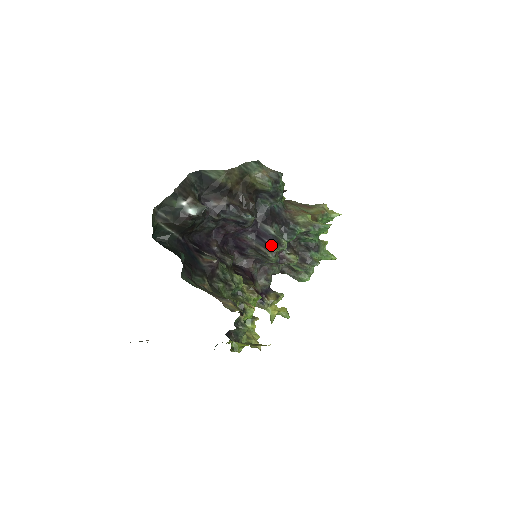
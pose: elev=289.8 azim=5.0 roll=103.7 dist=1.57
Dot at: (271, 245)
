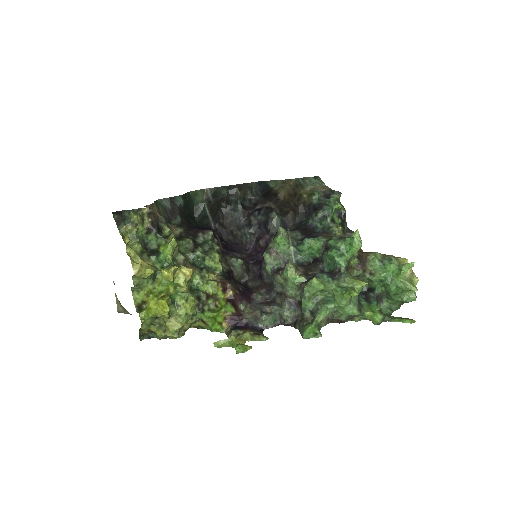
Dot at: (271, 238)
